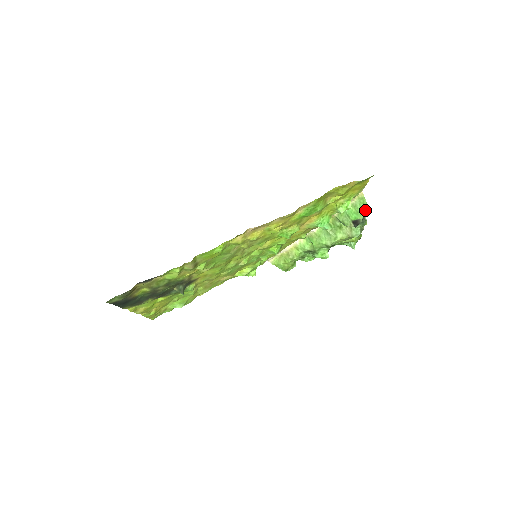
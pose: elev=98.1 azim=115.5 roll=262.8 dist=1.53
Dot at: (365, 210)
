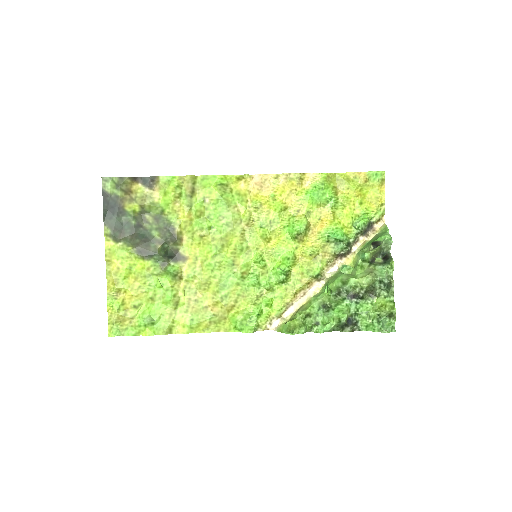
Dot at: (386, 234)
